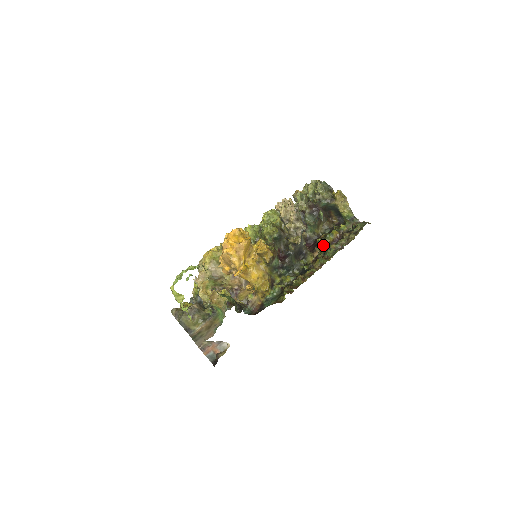
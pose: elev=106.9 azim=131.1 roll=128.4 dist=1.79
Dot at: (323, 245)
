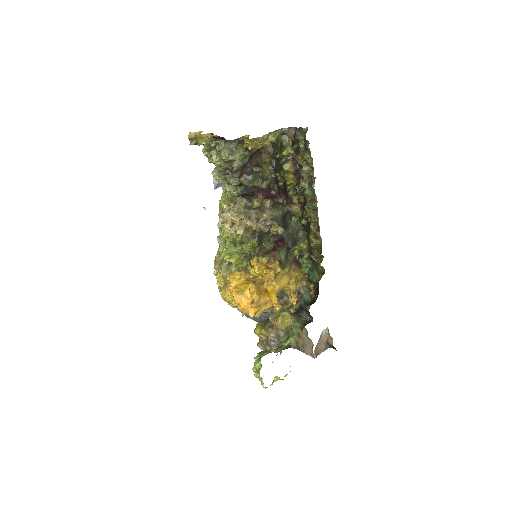
Dot at: (291, 187)
